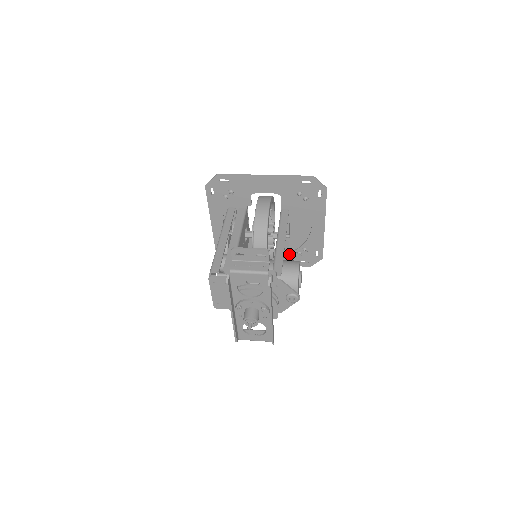
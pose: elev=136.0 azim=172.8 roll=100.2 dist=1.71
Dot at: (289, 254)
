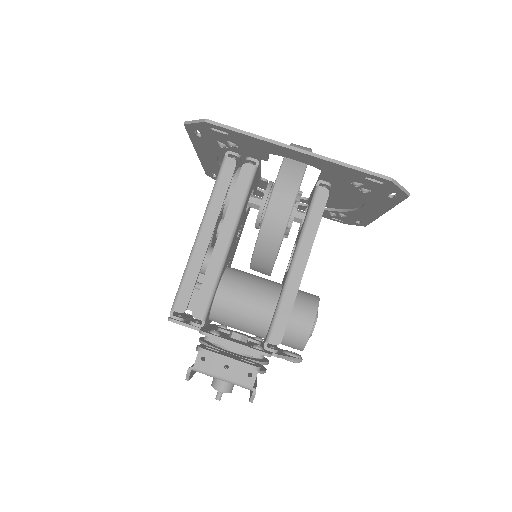
Dot at: occluded
